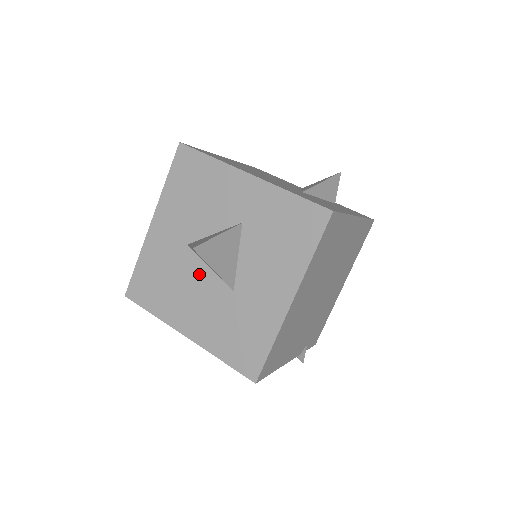
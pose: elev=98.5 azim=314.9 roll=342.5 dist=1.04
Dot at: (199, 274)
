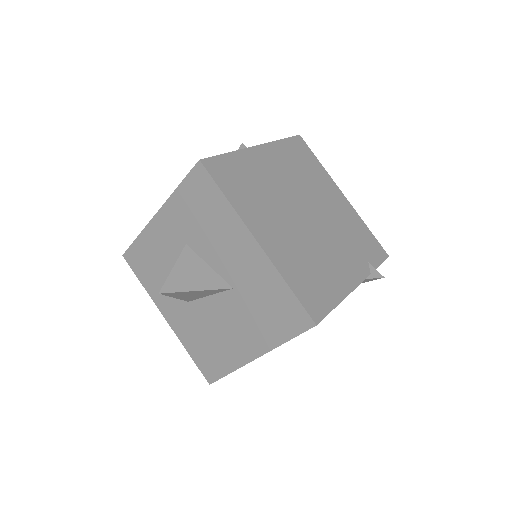
Dot at: (212, 309)
